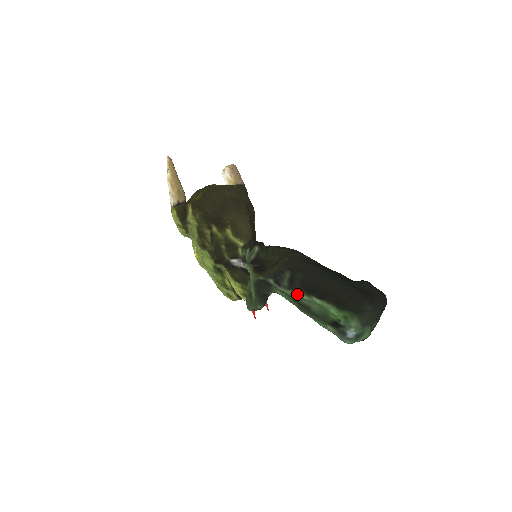
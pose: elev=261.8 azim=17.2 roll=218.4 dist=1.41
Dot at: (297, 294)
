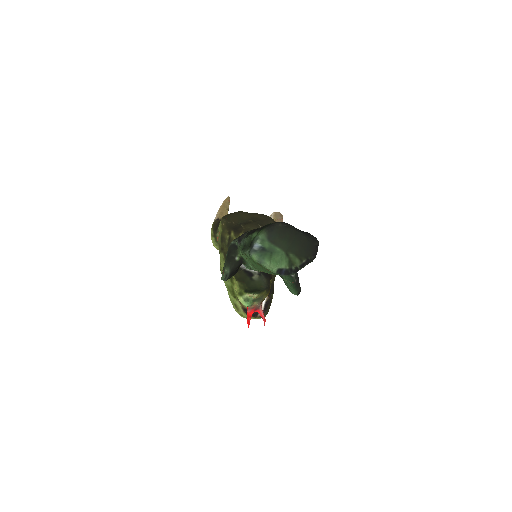
Dot at: occluded
